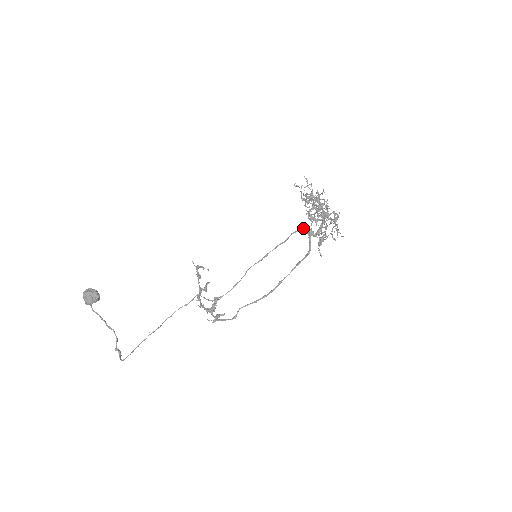
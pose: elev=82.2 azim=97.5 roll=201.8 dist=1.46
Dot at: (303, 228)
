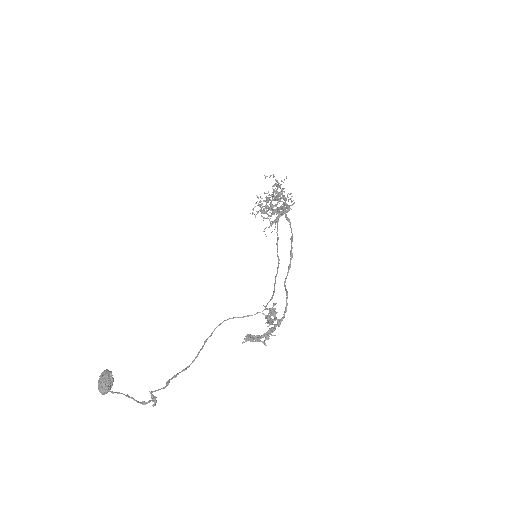
Dot at: occluded
